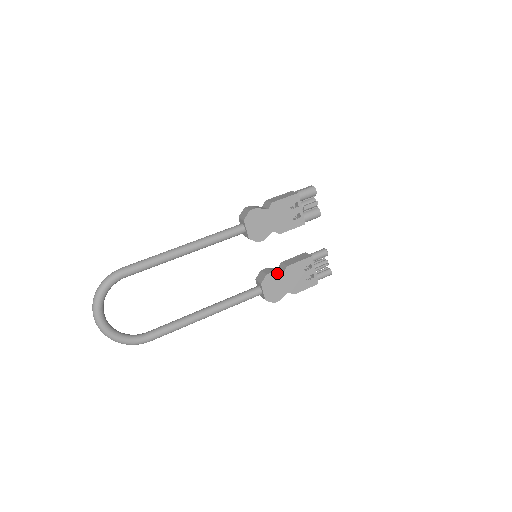
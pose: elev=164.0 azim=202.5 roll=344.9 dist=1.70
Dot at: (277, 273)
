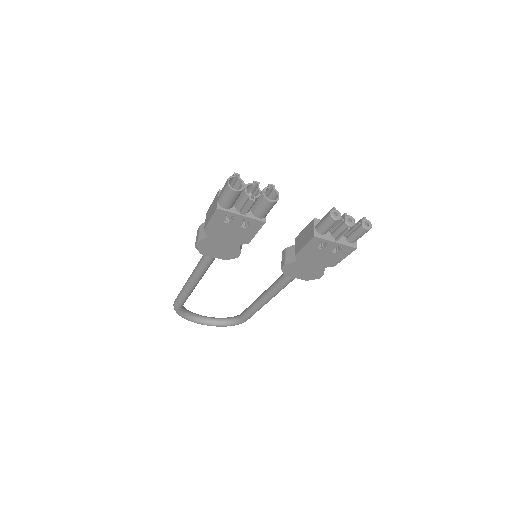
Dot at: (291, 263)
